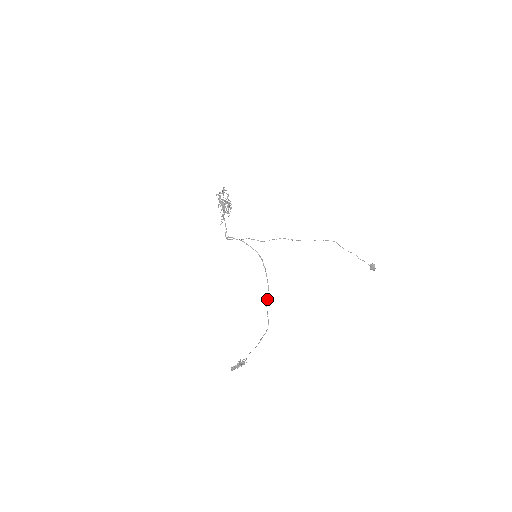
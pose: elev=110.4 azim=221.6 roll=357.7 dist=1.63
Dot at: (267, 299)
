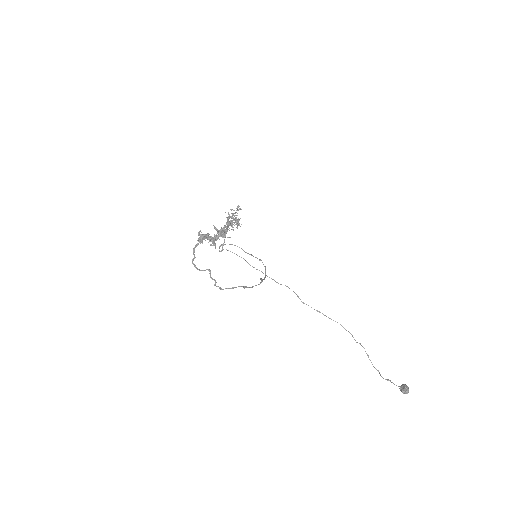
Dot at: occluded
